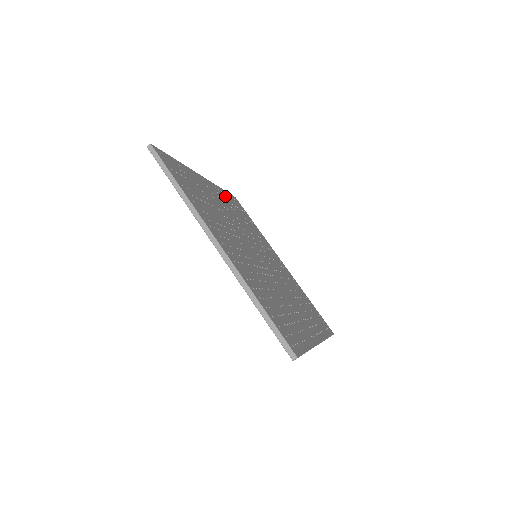
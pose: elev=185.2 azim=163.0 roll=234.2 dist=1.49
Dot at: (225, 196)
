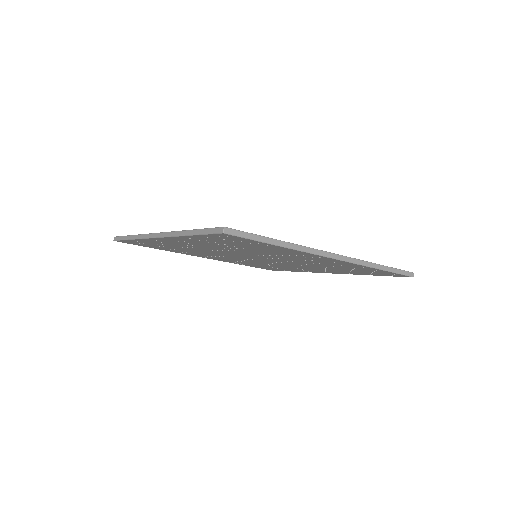
Dot at: occluded
